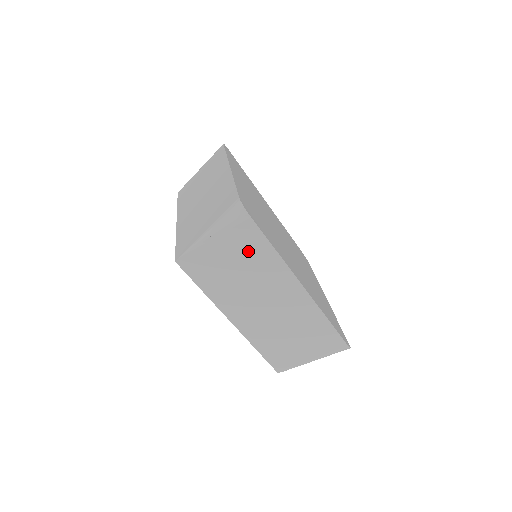
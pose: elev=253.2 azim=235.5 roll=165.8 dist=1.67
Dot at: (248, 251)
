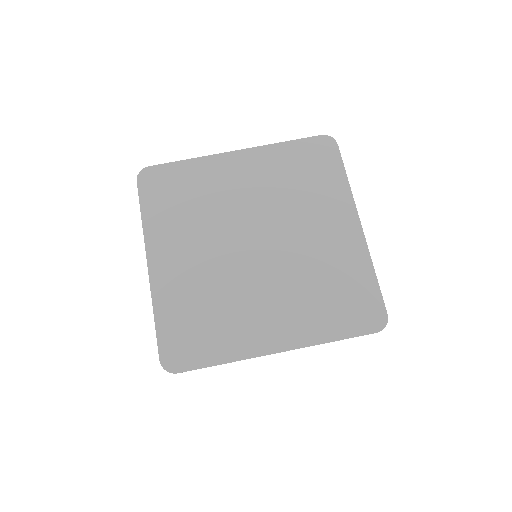
Dot at: occluded
